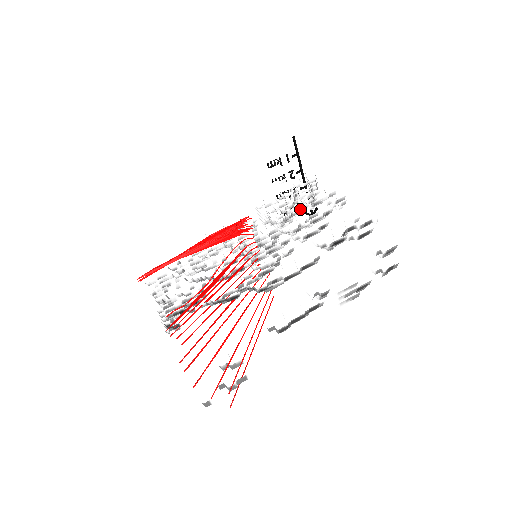
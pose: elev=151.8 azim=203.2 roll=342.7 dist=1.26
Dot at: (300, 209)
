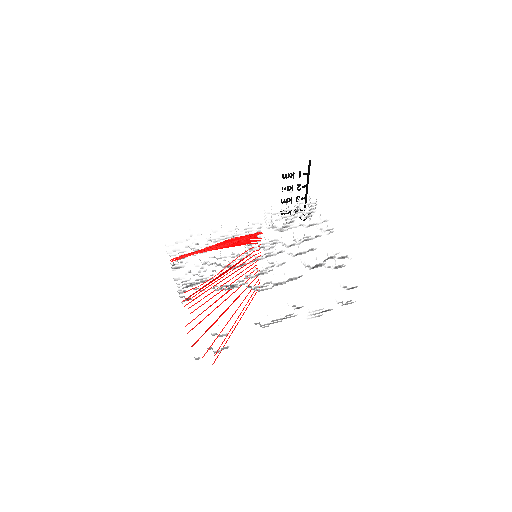
Dot at: (298, 225)
